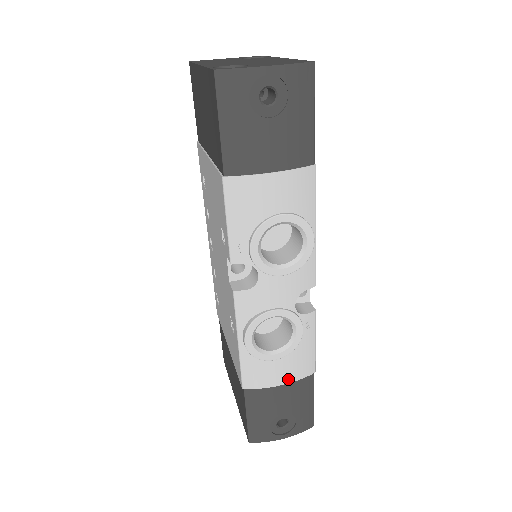
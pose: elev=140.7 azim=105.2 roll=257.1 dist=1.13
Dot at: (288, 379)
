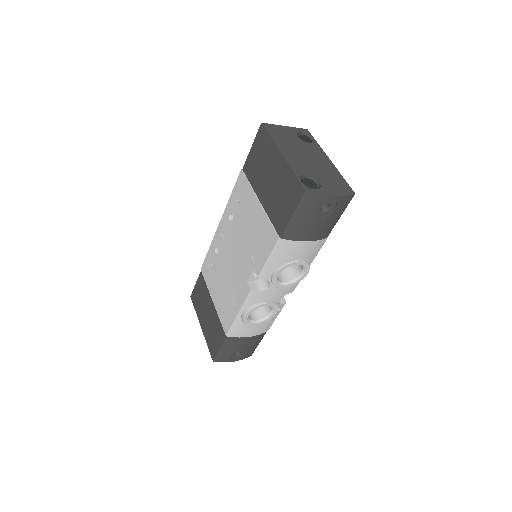
Dot at: (254, 334)
